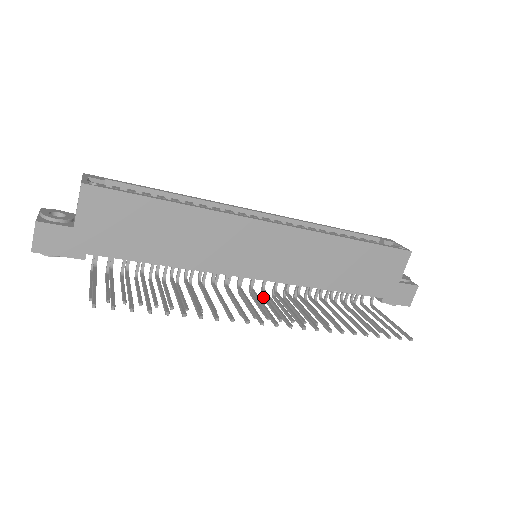
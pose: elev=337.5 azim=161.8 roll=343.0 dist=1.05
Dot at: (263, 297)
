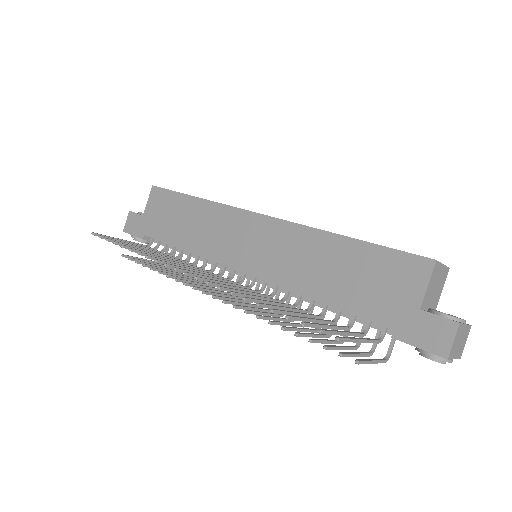
Dot at: (265, 309)
